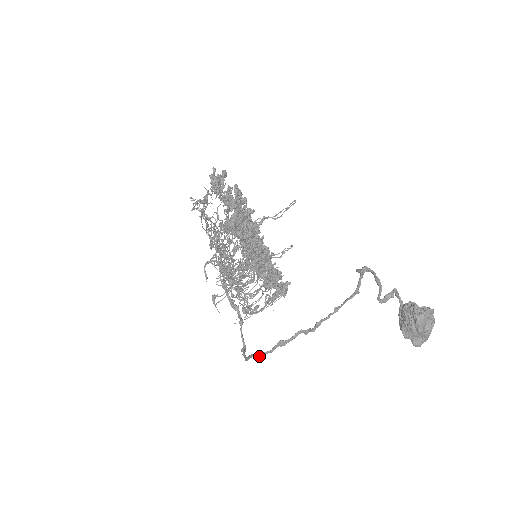
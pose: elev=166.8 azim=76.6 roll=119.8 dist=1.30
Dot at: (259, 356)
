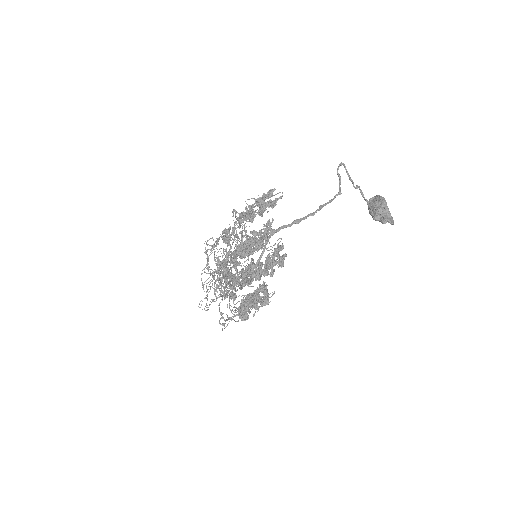
Dot at: (280, 228)
